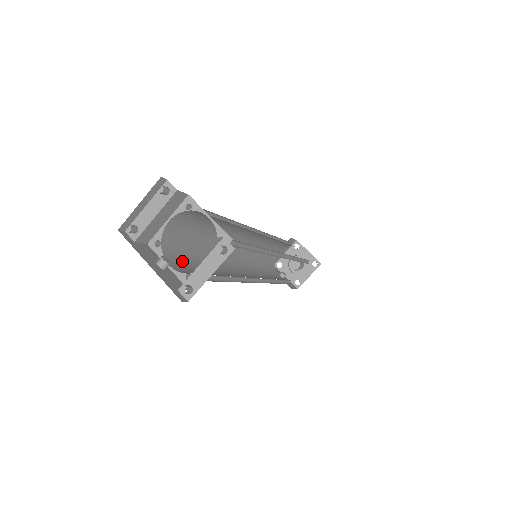
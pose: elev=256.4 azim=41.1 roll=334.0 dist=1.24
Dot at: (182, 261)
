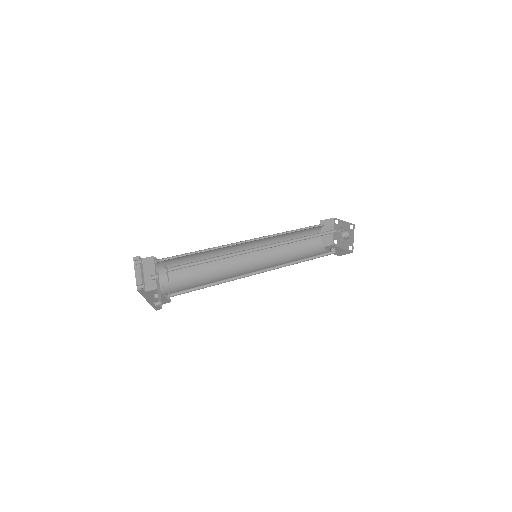
Dot at: (180, 288)
